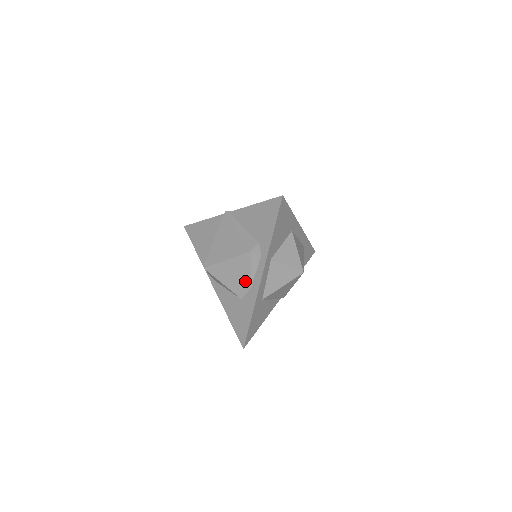
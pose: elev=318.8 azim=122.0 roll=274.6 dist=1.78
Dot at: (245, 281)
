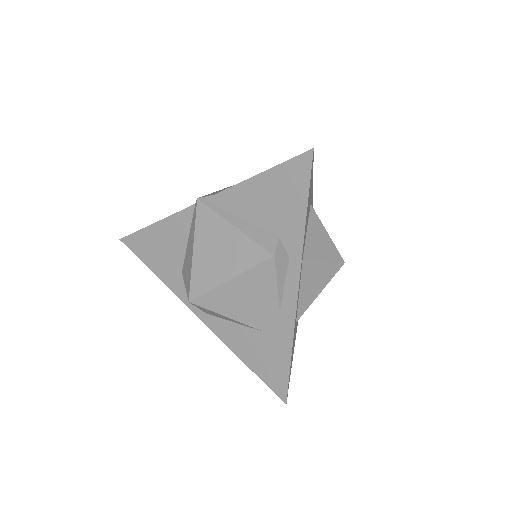
Dot at: (268, 304)
